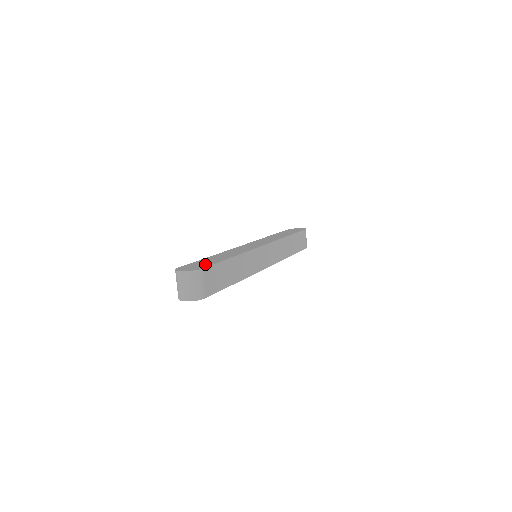
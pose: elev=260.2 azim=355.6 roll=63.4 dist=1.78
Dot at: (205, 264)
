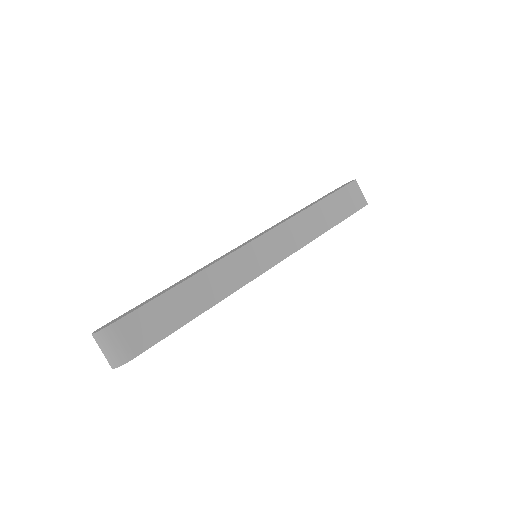
Dot at: (132, 310)
